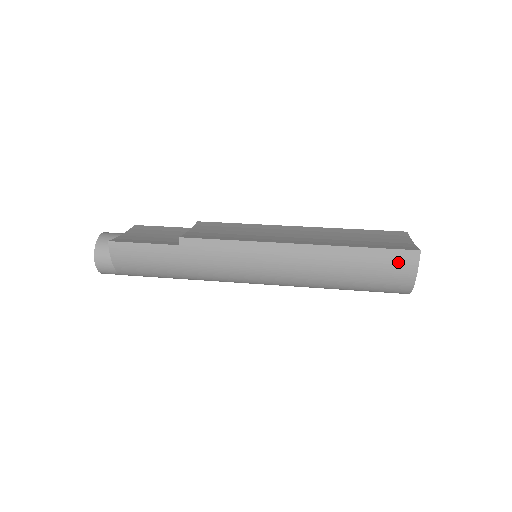
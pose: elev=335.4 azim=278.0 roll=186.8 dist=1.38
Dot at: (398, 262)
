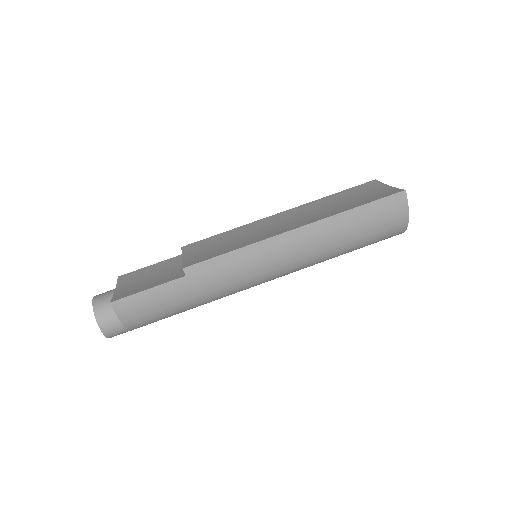
Dot at: (390, 208)
